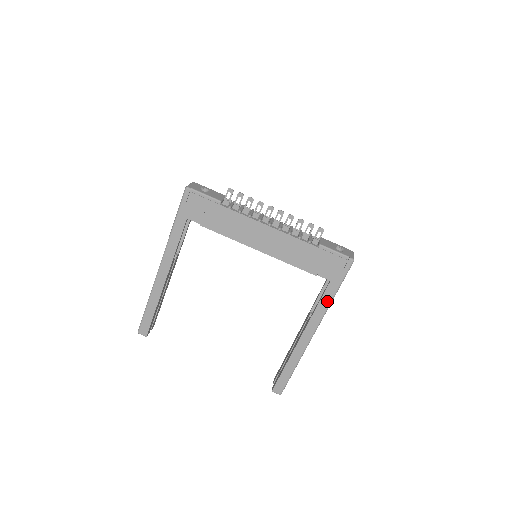
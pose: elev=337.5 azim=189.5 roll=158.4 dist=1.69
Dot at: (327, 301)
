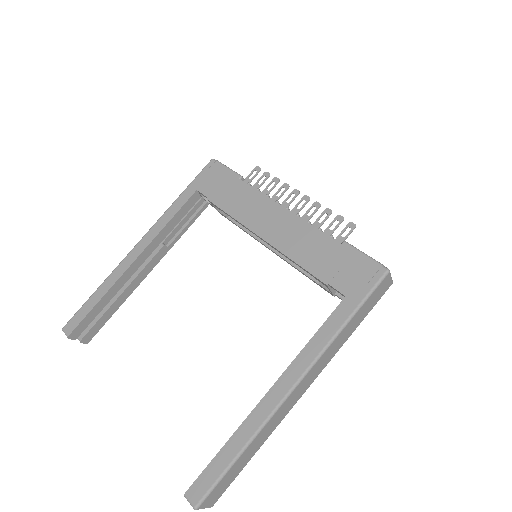
Dot at: (332, 330)
